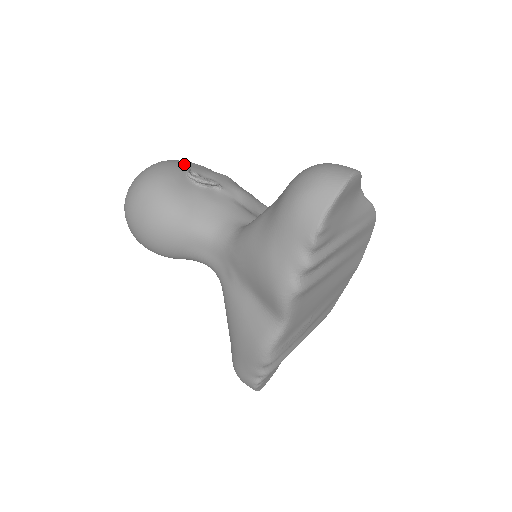
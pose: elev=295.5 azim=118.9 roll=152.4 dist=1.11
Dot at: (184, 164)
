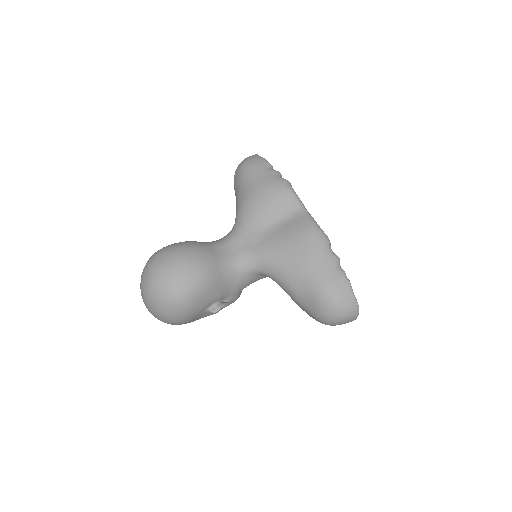
Dot at: occluded
